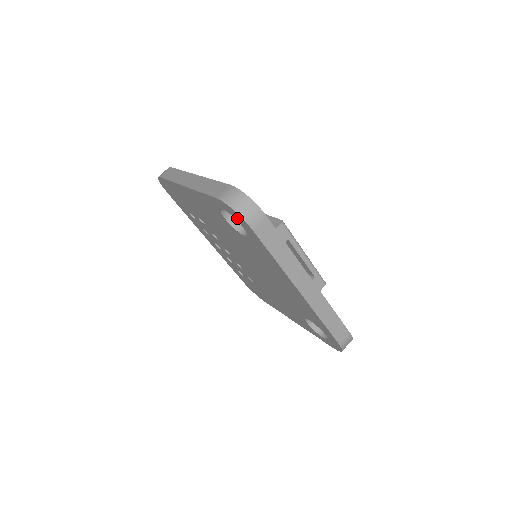
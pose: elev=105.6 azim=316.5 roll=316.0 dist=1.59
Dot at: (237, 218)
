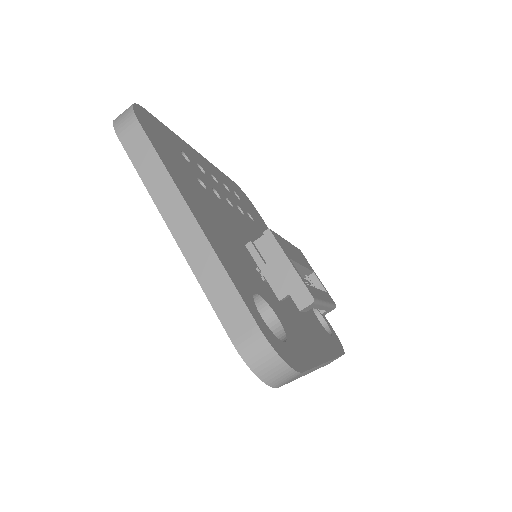
Dot at: occluded
